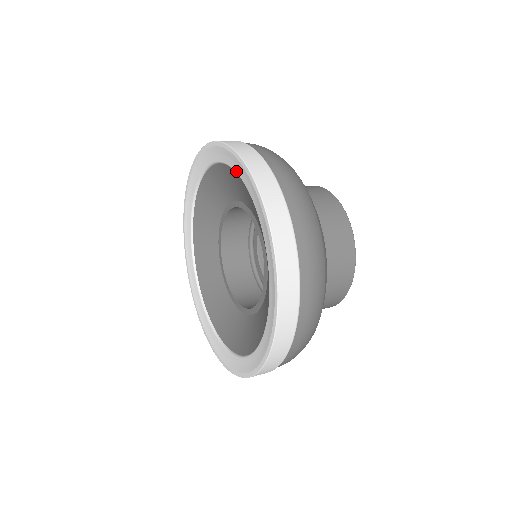
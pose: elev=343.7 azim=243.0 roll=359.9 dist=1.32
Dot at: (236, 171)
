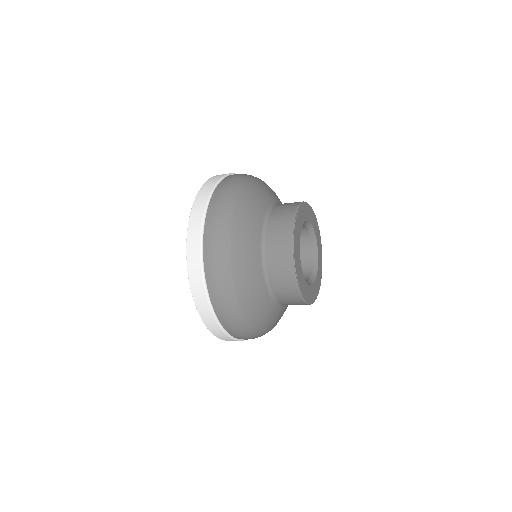
Dot at: occluded
